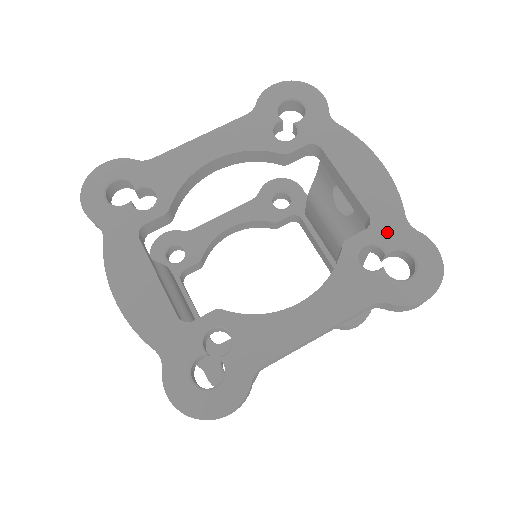
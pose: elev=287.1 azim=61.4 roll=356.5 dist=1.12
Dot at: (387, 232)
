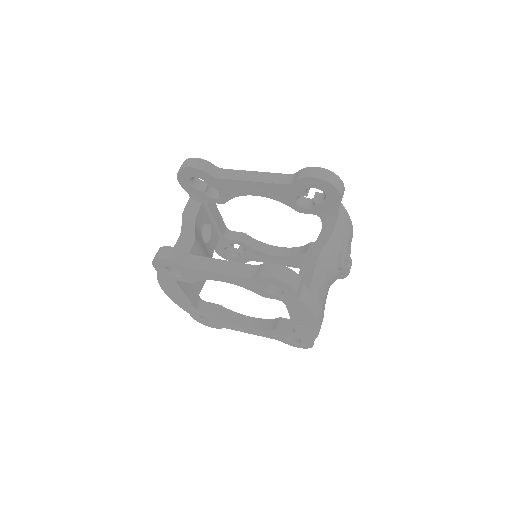
Dot at: occluded
